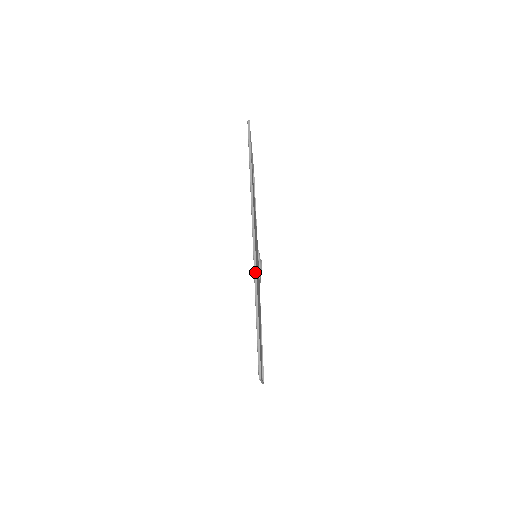
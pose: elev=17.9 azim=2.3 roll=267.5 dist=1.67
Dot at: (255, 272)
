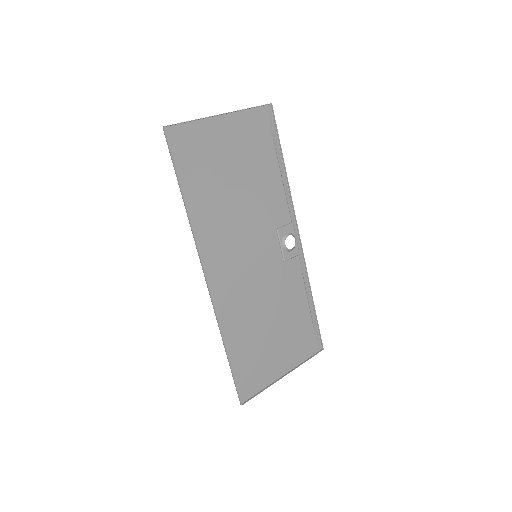
Dot at: (215, 315)
